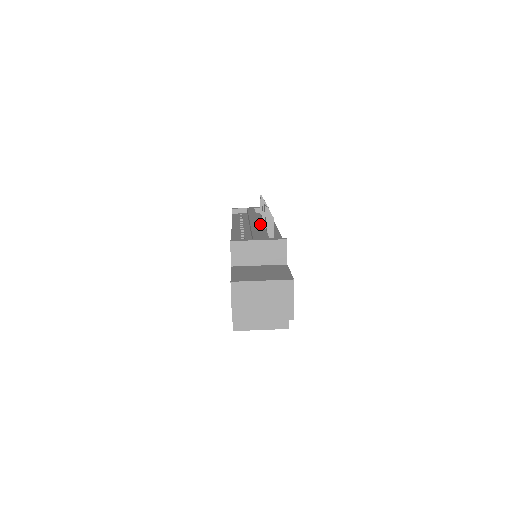
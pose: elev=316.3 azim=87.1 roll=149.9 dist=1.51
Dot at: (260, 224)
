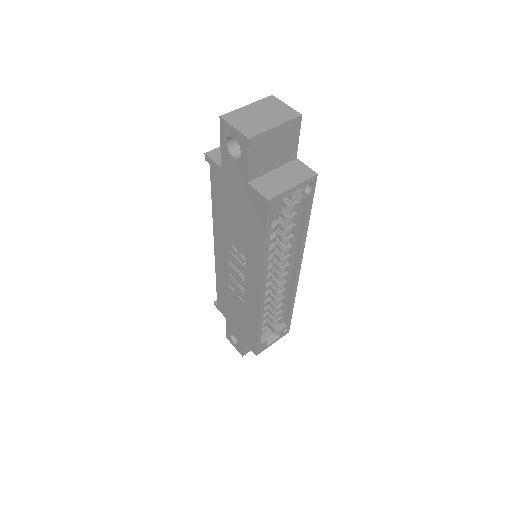
Dot at: occluded
